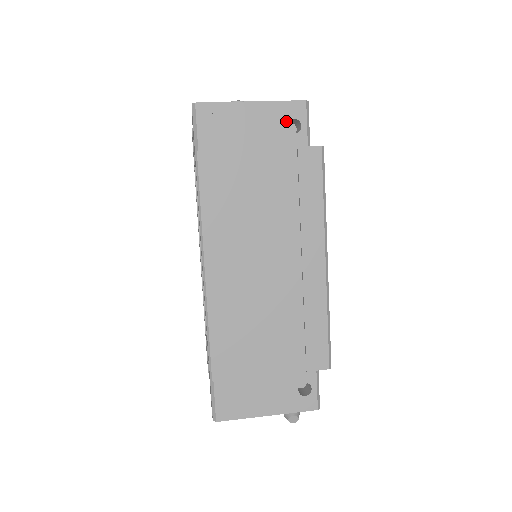
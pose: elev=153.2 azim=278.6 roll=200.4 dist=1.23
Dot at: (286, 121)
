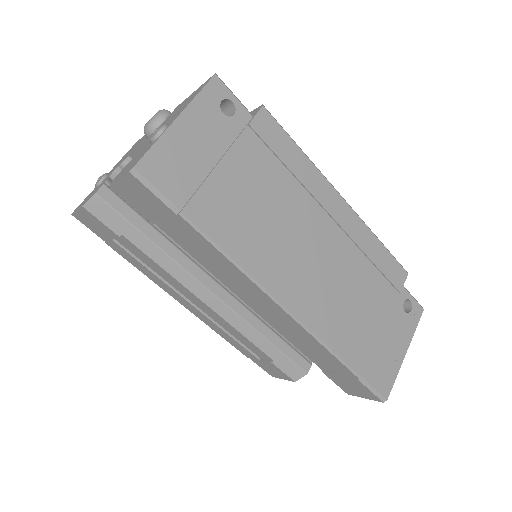
Dot at: (218, 109)
